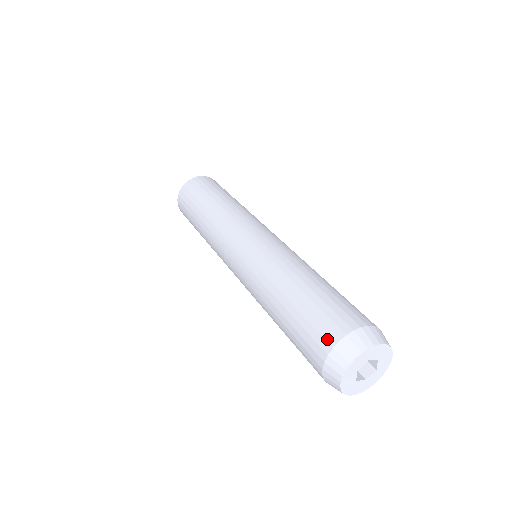
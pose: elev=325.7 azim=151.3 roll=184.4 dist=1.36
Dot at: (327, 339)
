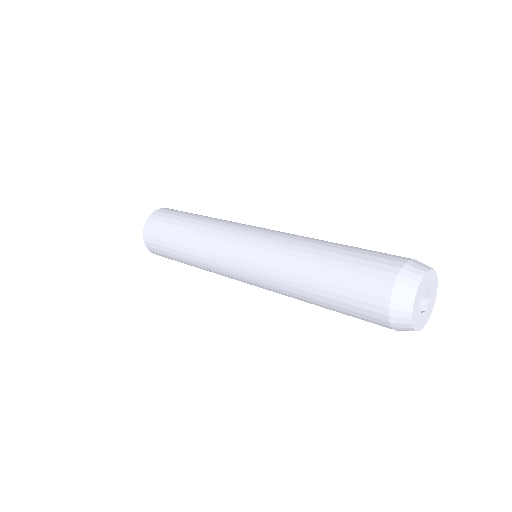
Dot at: (399, 257)
